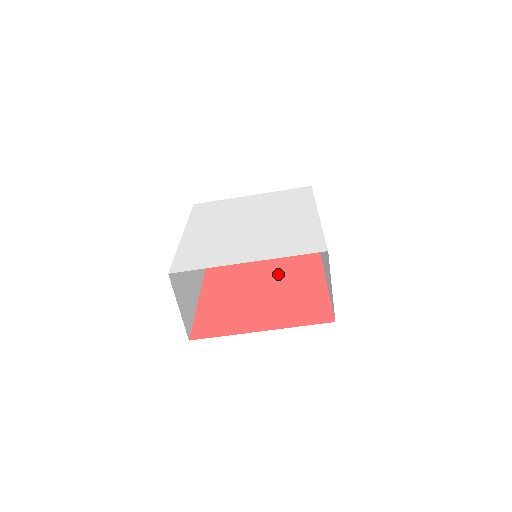
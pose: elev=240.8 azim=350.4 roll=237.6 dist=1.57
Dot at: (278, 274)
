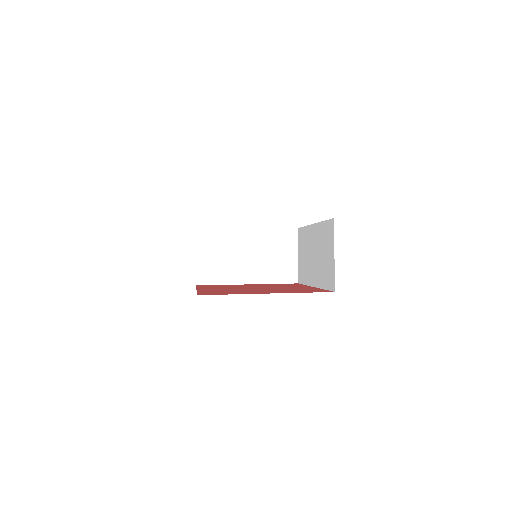
Dot at: occluded
